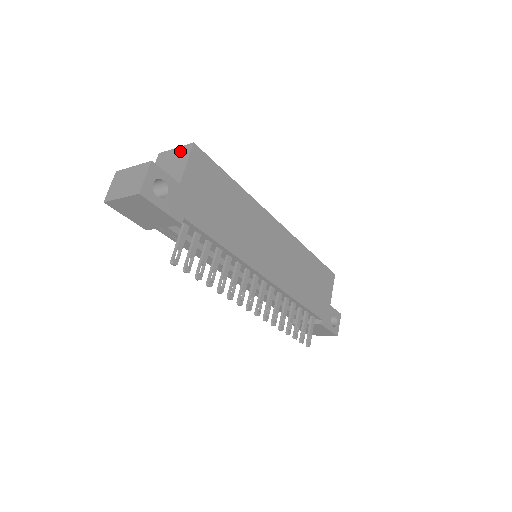
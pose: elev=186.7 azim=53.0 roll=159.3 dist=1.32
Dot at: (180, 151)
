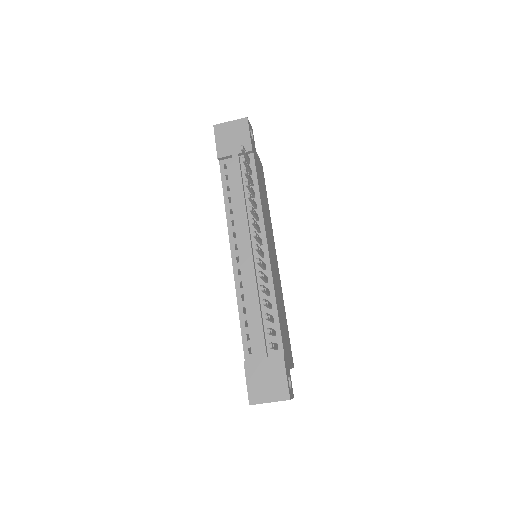
Dot at: occluded
